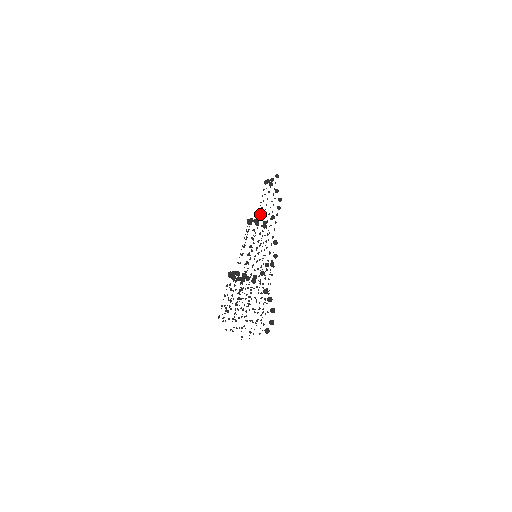
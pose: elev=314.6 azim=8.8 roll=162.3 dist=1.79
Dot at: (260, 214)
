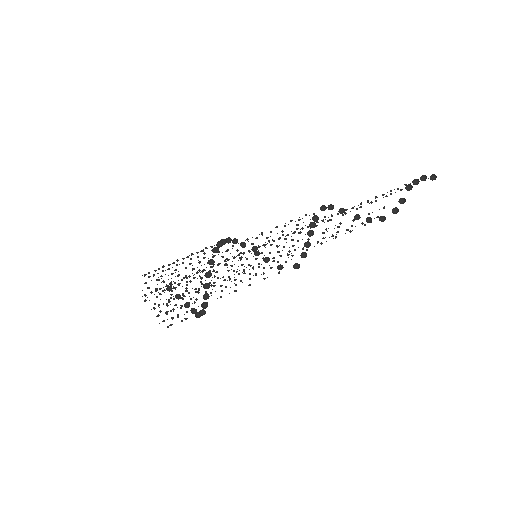
Dot at: (338, 213)
